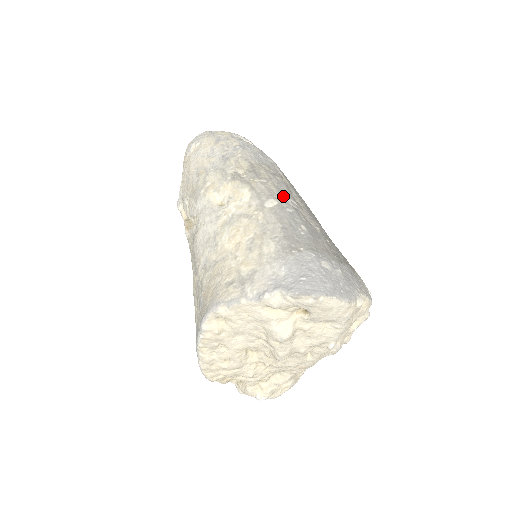
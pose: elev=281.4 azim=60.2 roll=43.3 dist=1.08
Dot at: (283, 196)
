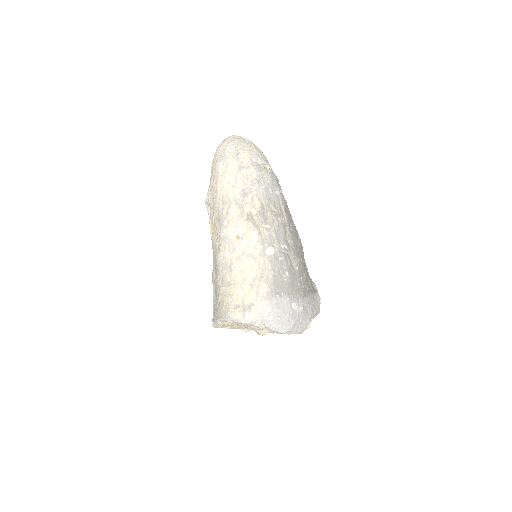
Dot at: (279, 243)
